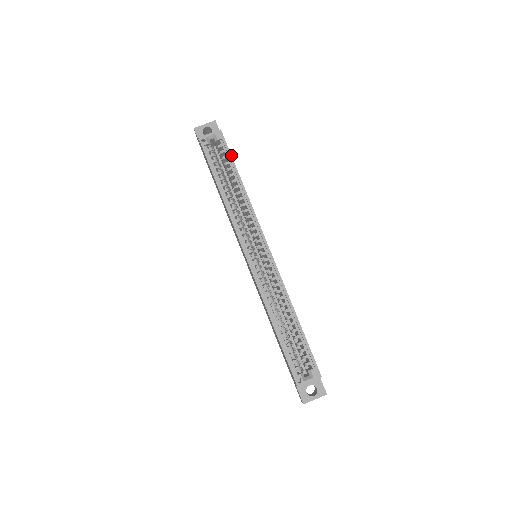
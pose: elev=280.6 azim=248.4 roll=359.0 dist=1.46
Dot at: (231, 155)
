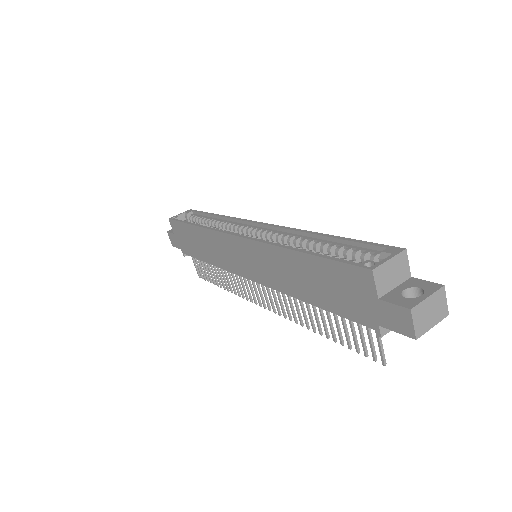
Dot at: (203, 212)
